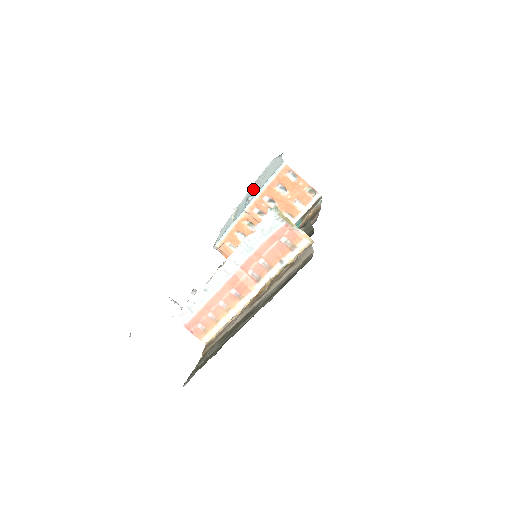
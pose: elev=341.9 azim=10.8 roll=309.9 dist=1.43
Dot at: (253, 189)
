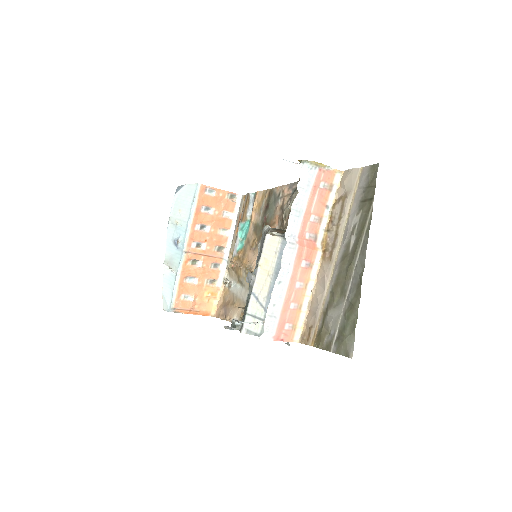
Dot at: (173, 232)
